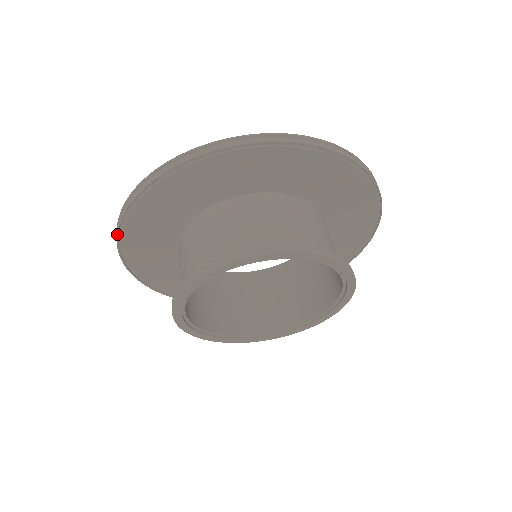
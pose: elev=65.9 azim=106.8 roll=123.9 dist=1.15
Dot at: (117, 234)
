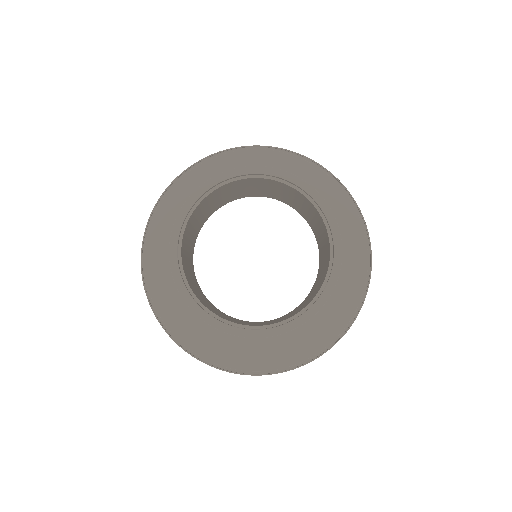
Dot at: (141, 254)
